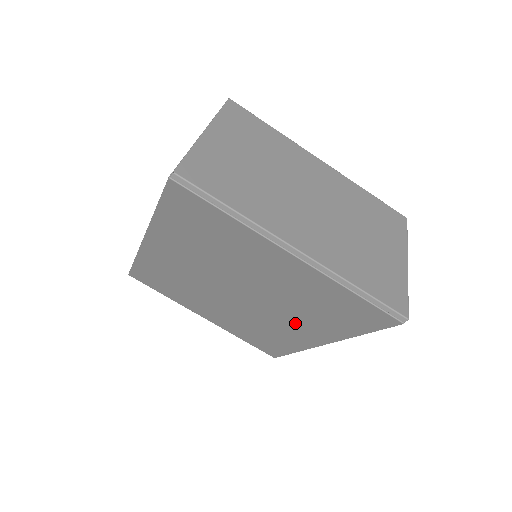
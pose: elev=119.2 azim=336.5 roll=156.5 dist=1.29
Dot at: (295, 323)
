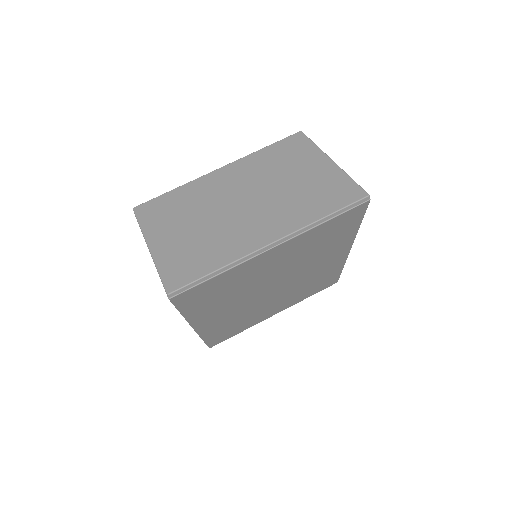
Dot at: (321, 262)
